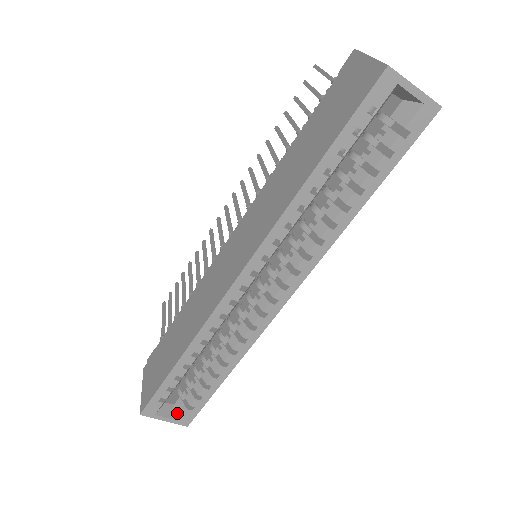
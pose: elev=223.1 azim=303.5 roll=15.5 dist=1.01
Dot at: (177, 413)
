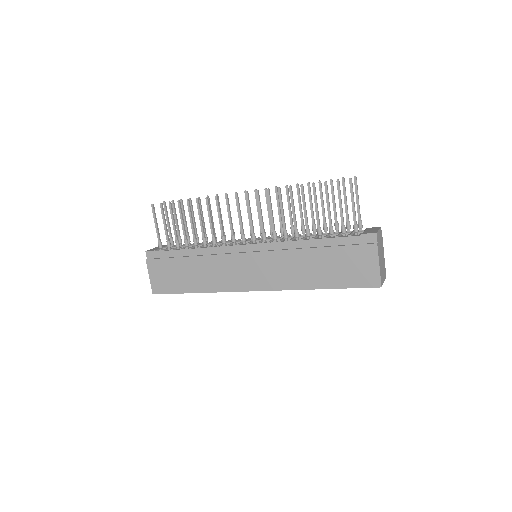
Dot at: occluded
